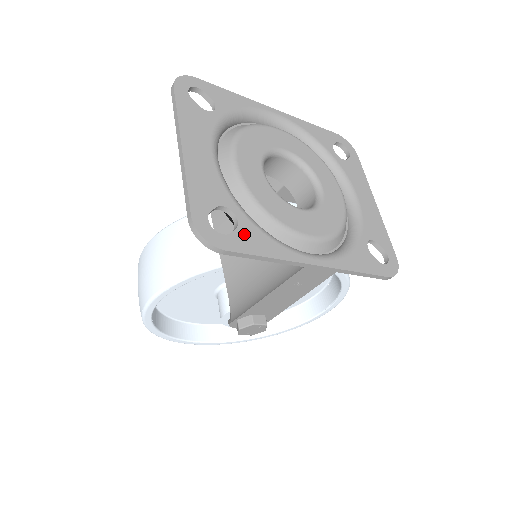
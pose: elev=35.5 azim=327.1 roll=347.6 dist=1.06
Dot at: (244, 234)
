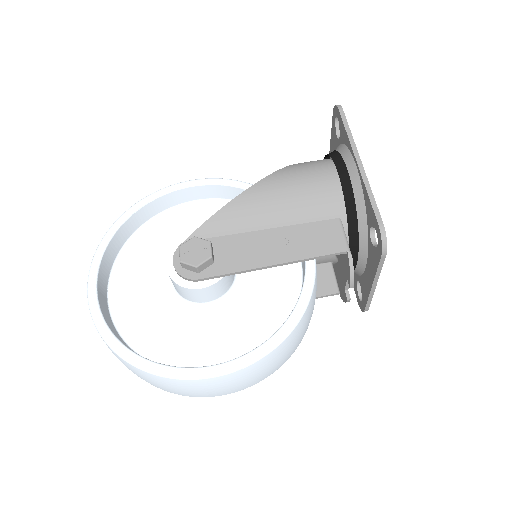
Dot at: occluded
